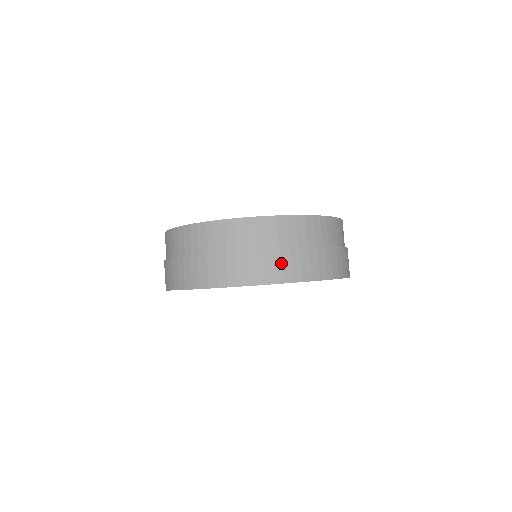
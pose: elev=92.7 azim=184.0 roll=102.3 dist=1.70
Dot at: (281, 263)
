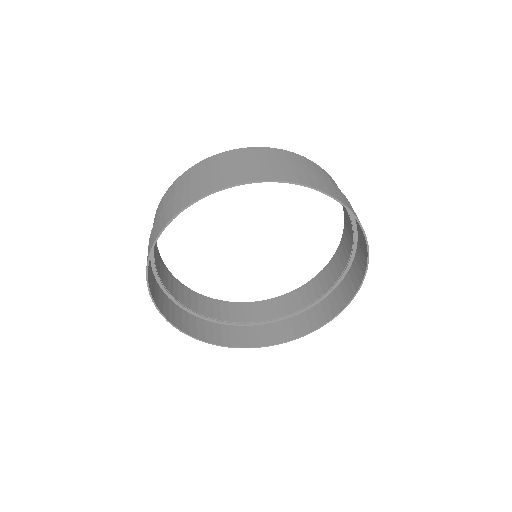
Dot at: (259, 169)
